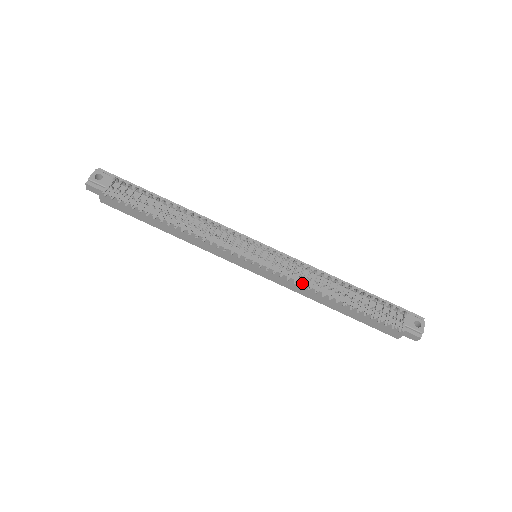
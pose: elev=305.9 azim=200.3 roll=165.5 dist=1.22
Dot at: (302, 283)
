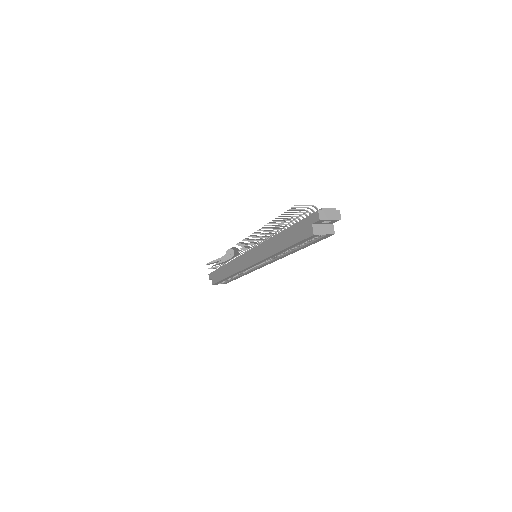
Dot at: occluded
